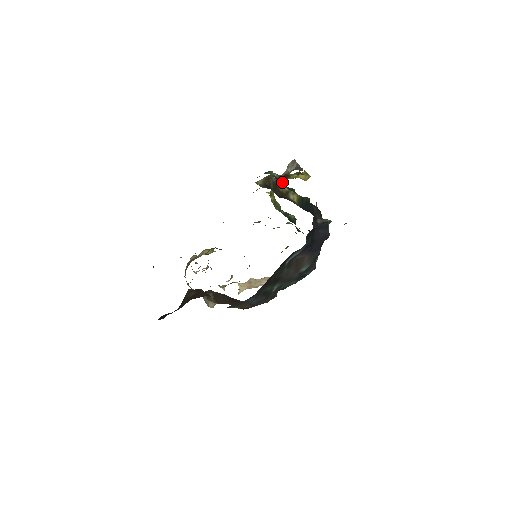
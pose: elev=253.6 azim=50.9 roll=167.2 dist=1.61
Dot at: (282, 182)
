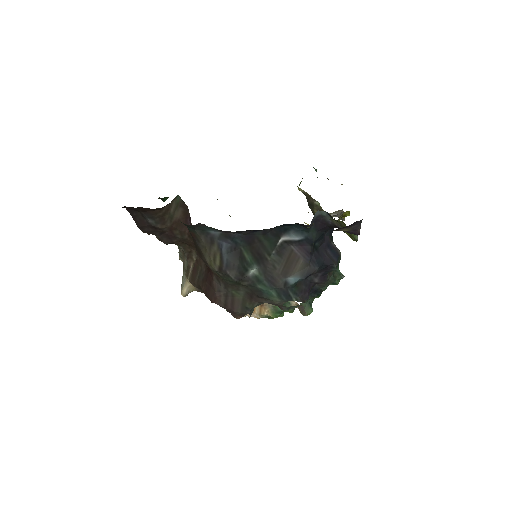
Dot at: occluded
